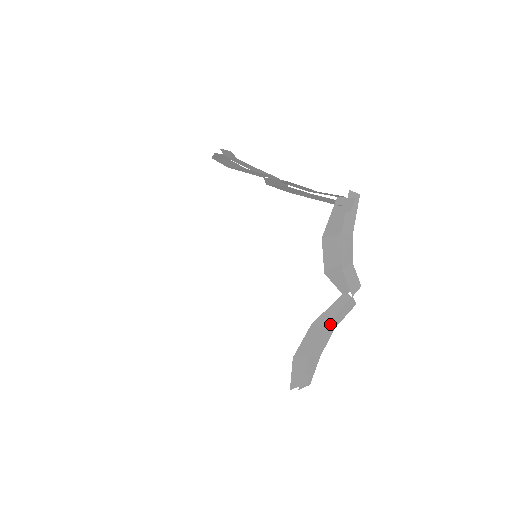
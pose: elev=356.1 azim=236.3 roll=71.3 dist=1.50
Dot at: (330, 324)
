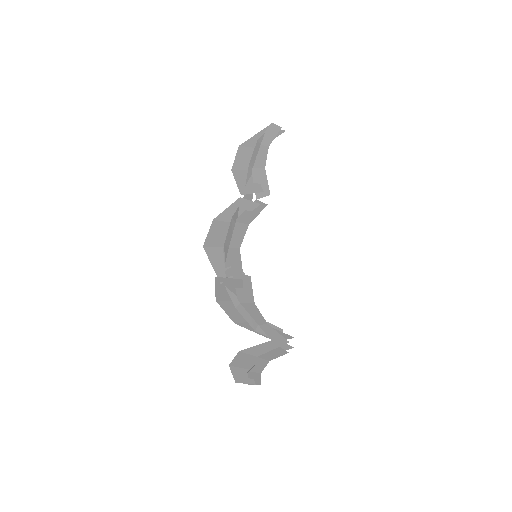
Dot at: (261, 357)
